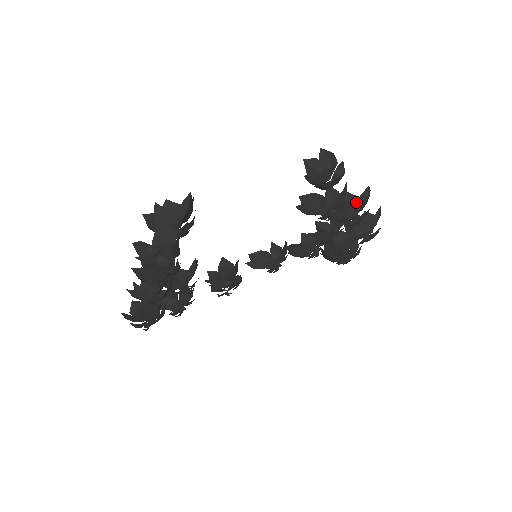
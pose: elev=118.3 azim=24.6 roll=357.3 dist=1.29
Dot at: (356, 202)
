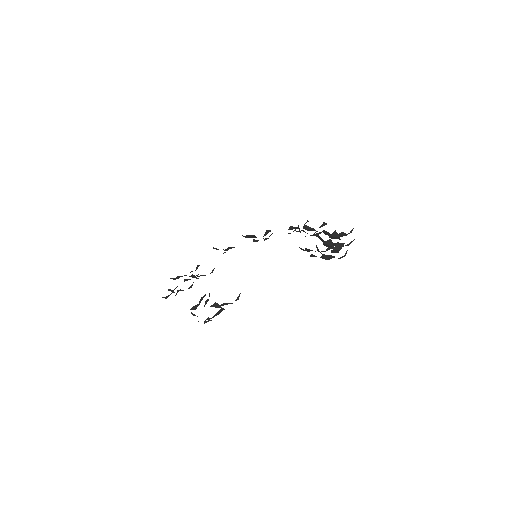
Dot at: occluded
